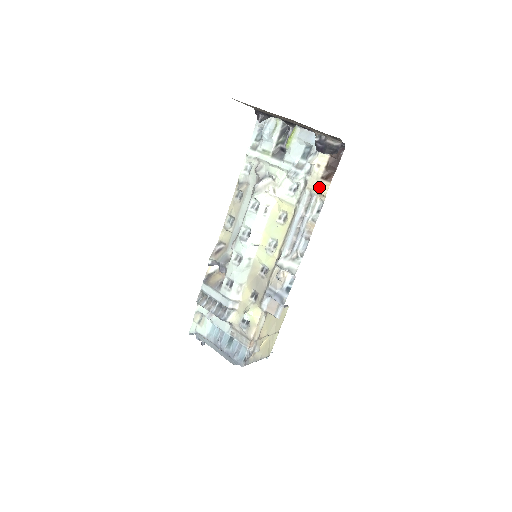
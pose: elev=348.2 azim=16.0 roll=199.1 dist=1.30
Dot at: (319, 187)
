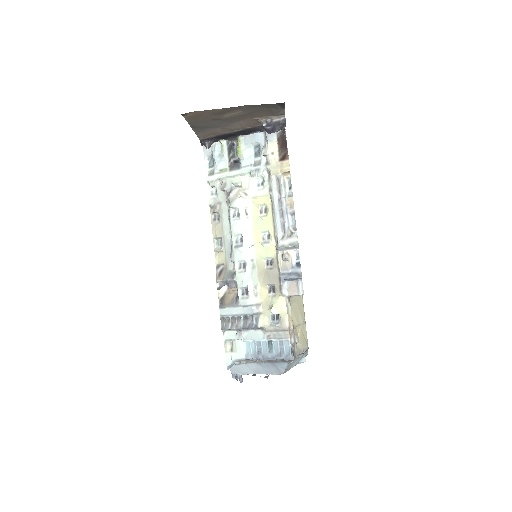
Dot at: (281, 168)
